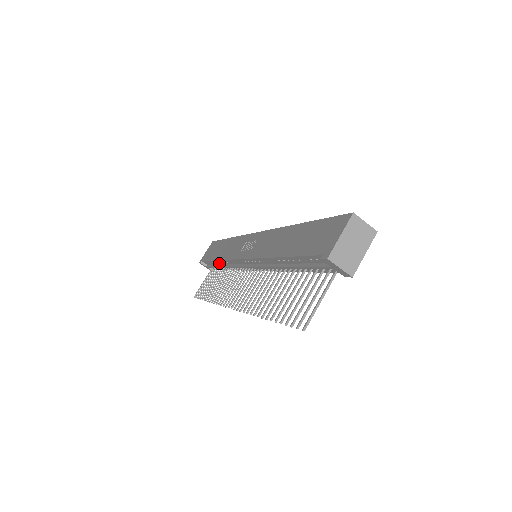
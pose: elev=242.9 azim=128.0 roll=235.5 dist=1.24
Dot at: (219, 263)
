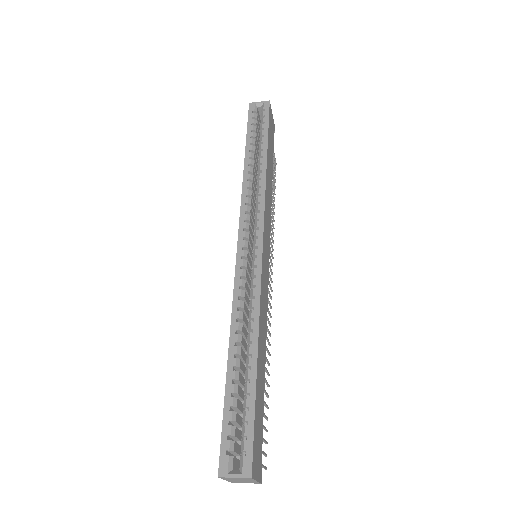
Dot at: occluded
